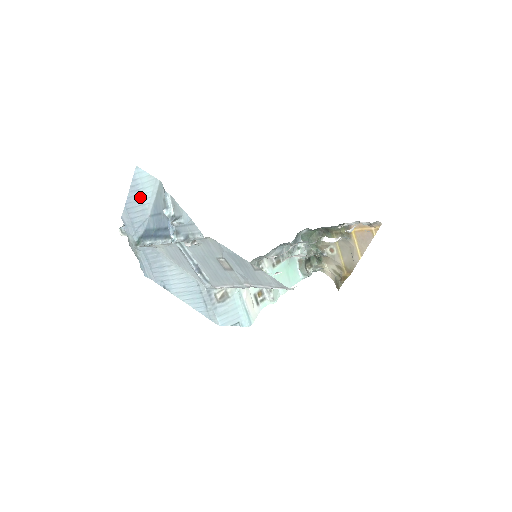
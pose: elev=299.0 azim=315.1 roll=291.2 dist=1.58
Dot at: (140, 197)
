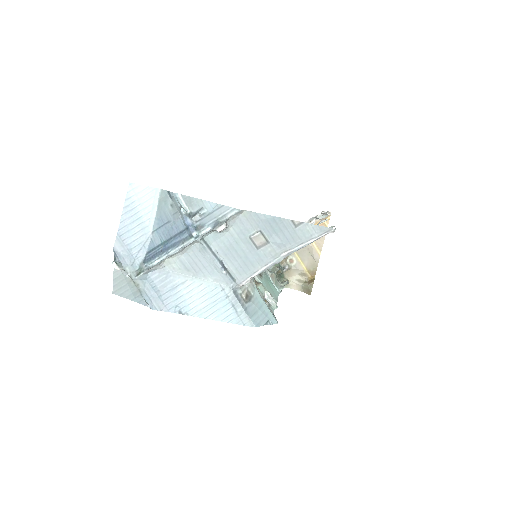
Dot at: (137, 215)
